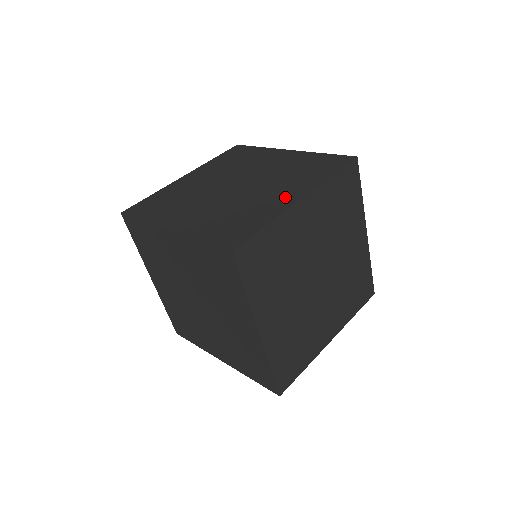
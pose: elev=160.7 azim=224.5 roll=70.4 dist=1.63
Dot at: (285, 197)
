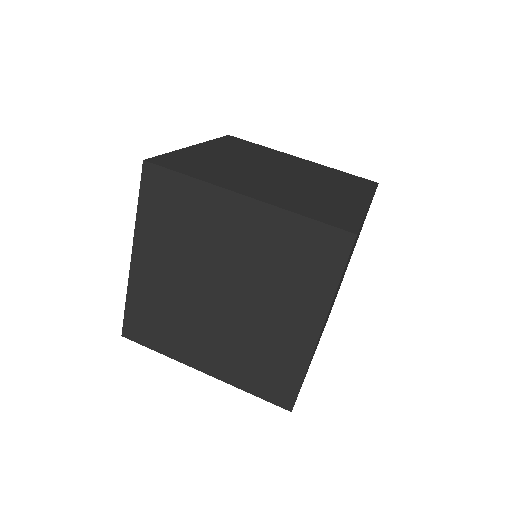
Dot at: (299, 329)
